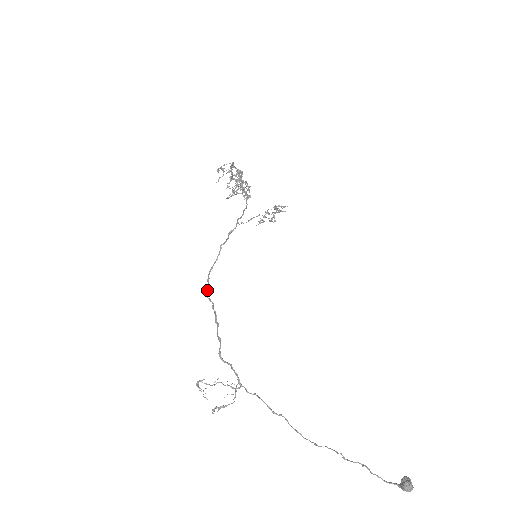
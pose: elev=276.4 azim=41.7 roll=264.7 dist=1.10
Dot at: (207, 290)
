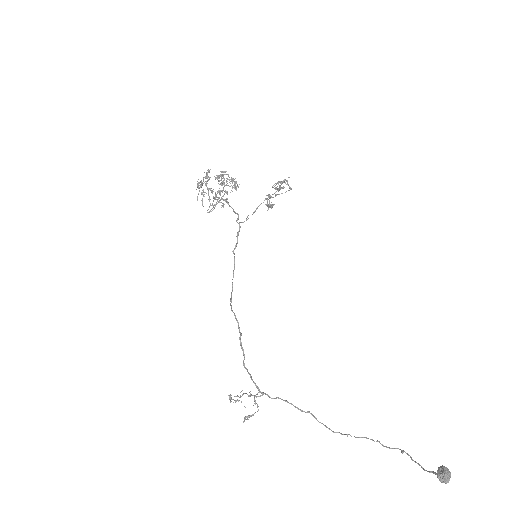
Dot at: (230, 301)
